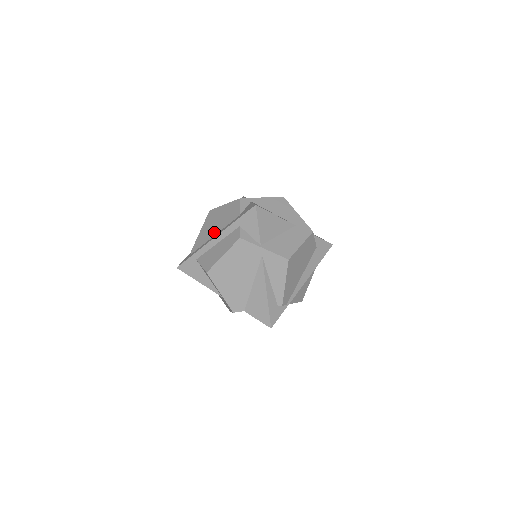
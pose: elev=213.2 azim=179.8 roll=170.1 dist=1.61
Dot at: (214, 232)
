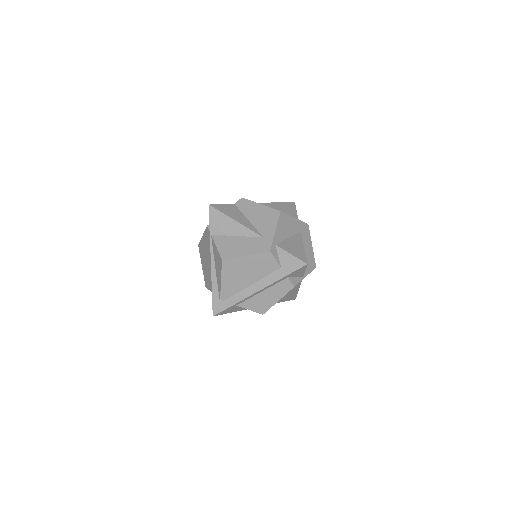
Dot at: (249, 282)
